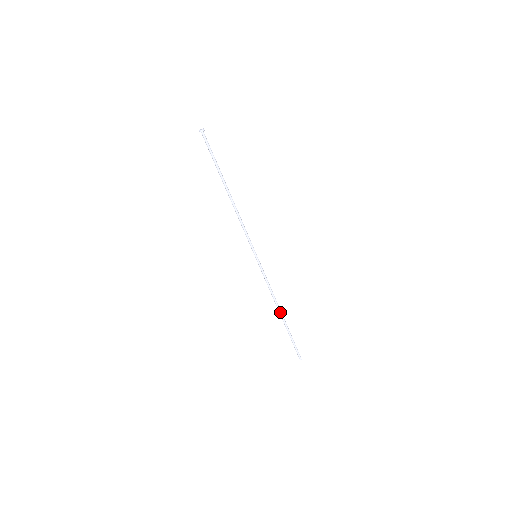
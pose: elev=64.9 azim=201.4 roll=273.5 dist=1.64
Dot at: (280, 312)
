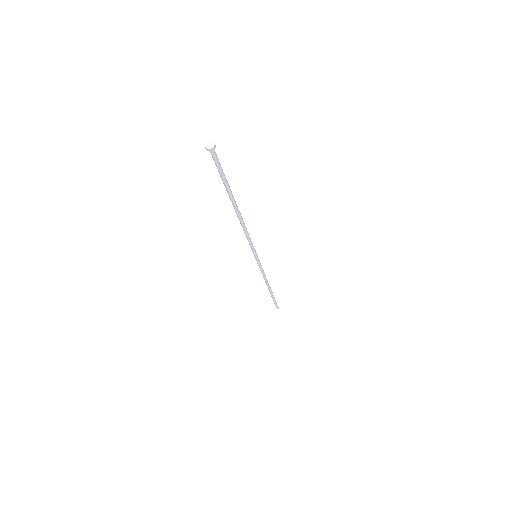
Dot at: (269, 288)
